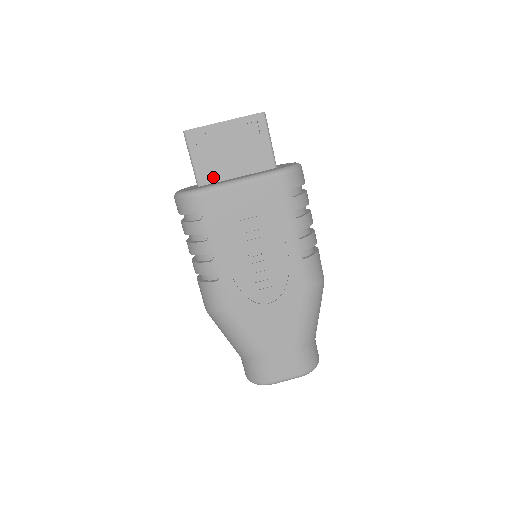
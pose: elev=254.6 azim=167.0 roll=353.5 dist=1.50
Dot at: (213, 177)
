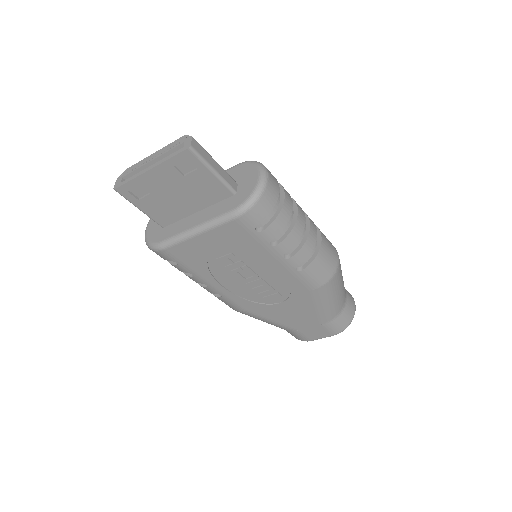
Dot at: (171, 218)
